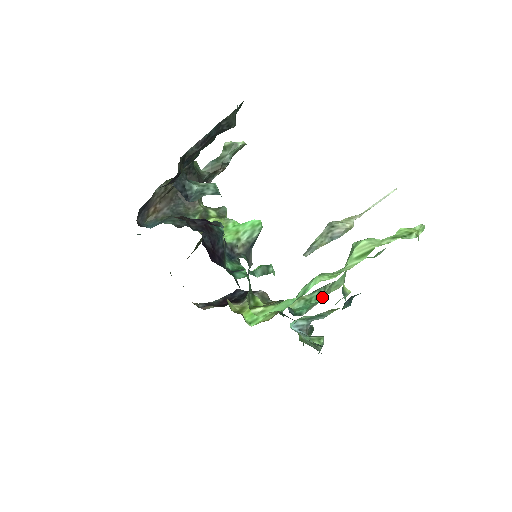
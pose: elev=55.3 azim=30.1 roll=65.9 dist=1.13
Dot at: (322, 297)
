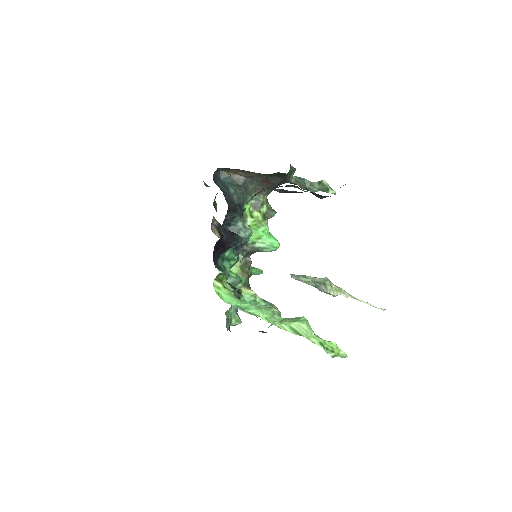
Dot at: occluded
